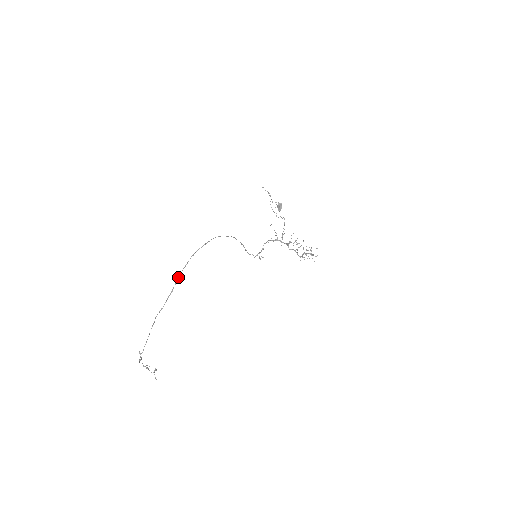
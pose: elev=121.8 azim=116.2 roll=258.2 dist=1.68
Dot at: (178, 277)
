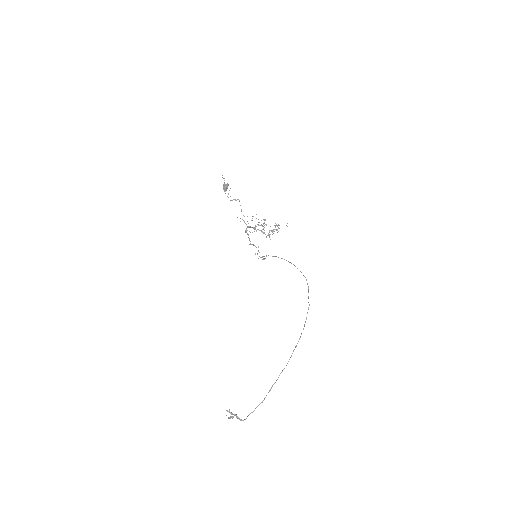
Dot at: occluded
